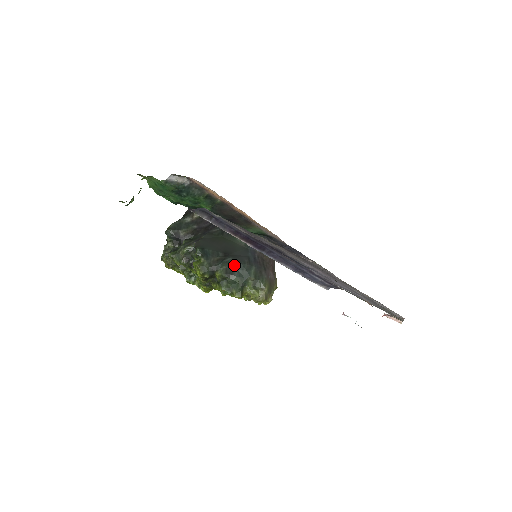
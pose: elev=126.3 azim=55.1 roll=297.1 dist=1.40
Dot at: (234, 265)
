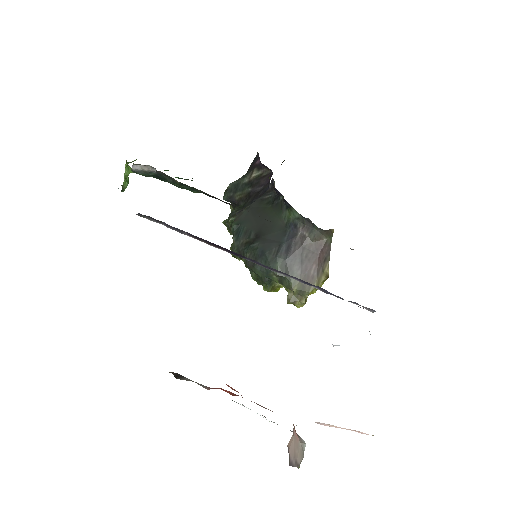
Dot at: (257, 254)
